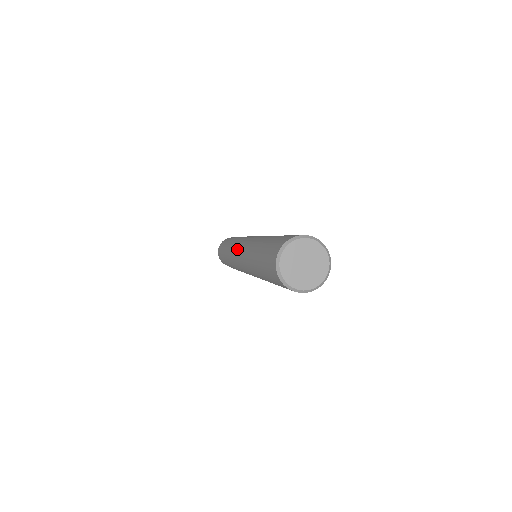
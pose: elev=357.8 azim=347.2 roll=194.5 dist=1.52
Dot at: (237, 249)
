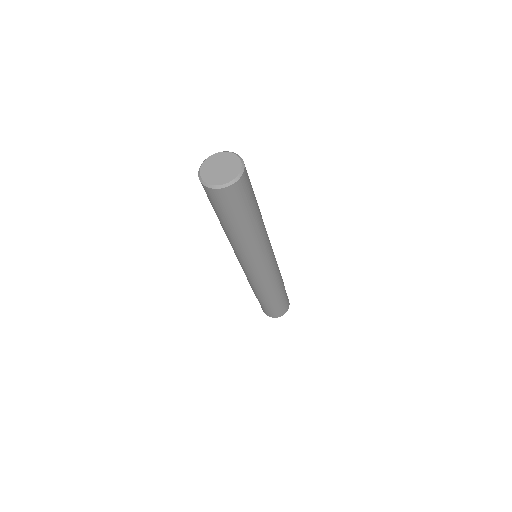
Dot at: occluded
